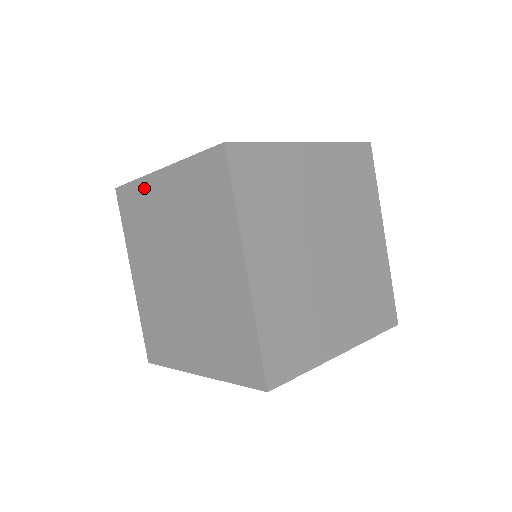
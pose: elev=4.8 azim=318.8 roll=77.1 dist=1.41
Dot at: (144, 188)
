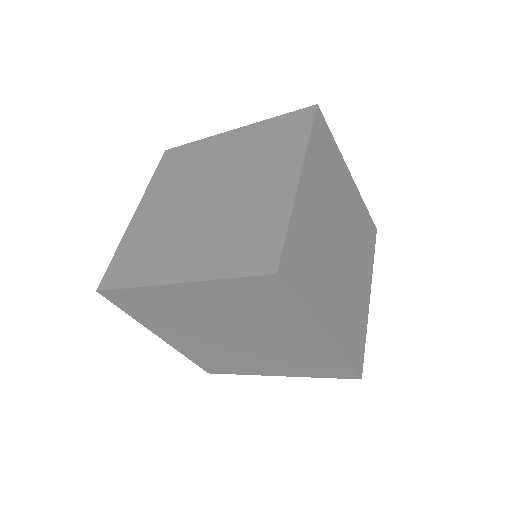
Dot at: (204, 144)
